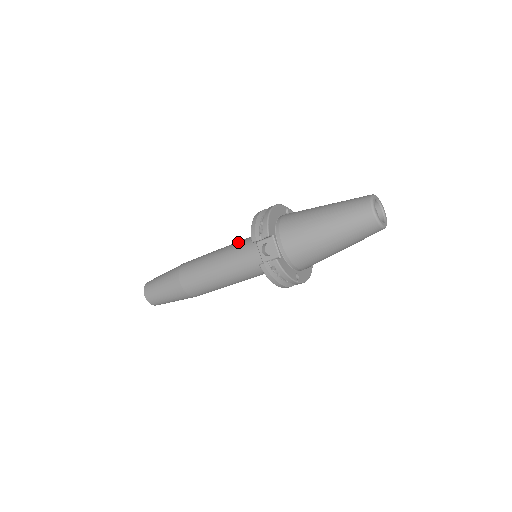
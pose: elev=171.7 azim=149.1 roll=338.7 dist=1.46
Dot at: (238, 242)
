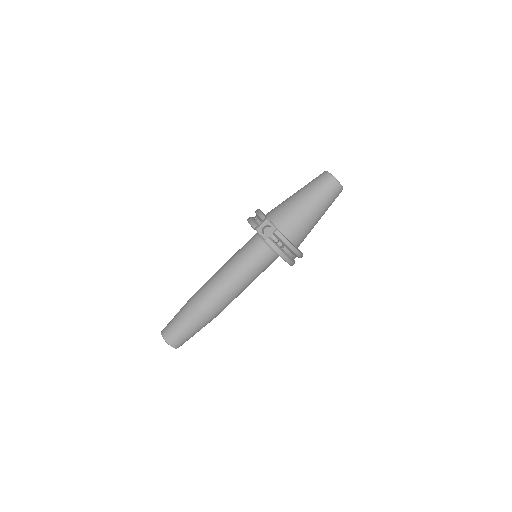
Dot at: (238, 250)
